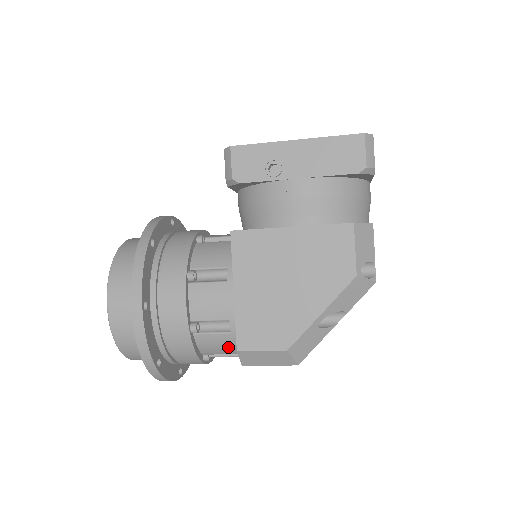
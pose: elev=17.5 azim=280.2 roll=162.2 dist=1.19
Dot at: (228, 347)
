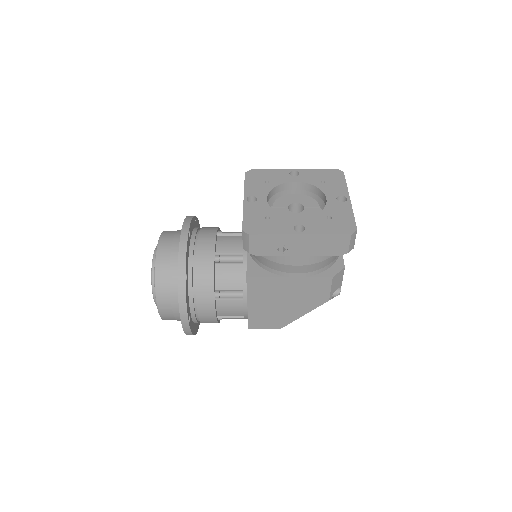
Dot at: occluded
